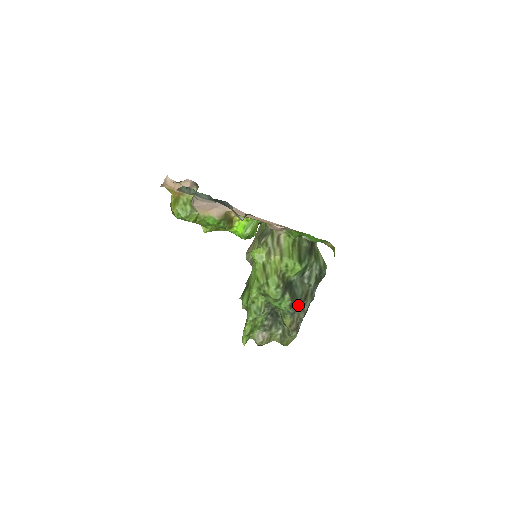
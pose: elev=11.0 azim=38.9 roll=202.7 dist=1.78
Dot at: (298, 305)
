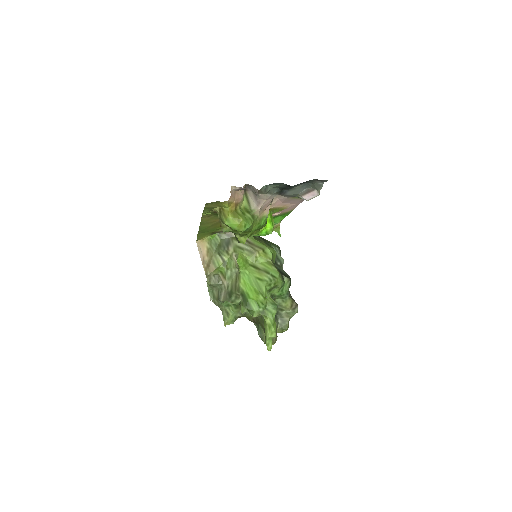
Dot at: occluded
